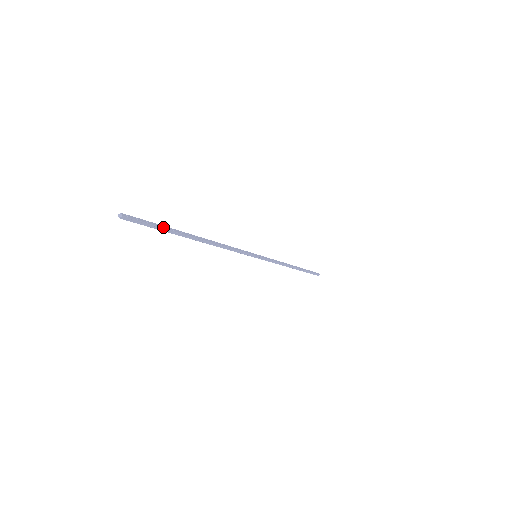
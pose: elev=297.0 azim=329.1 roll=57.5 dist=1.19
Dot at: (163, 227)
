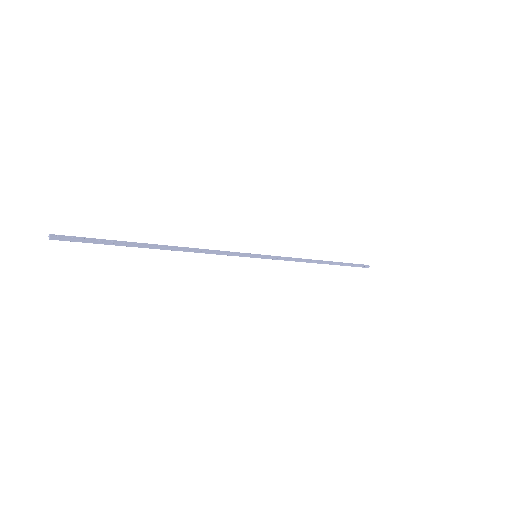
Dot at: (109, 241)
